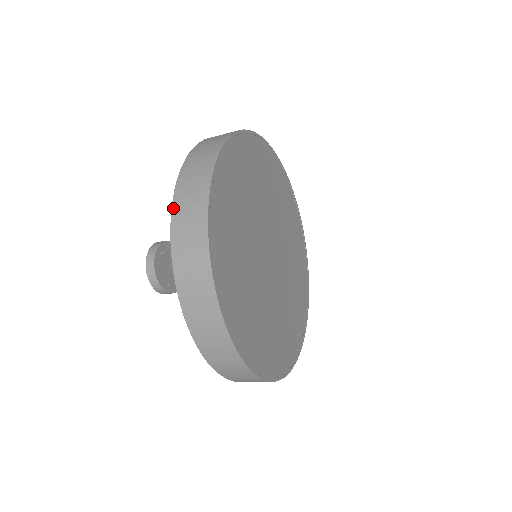
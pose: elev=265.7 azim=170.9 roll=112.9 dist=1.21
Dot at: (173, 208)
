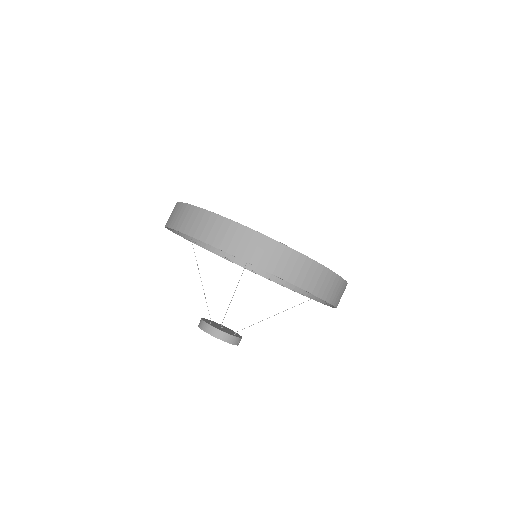
Dot at: (212, 244)
